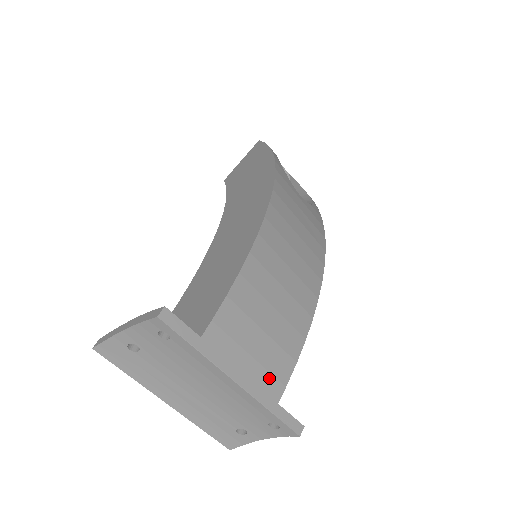
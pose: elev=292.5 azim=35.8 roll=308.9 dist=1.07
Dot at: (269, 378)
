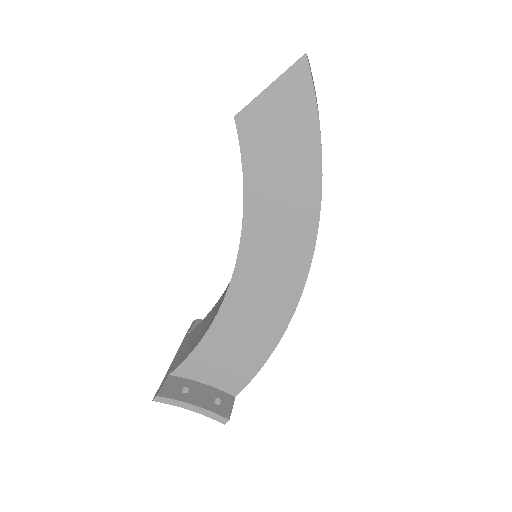
Dot at: occluded
